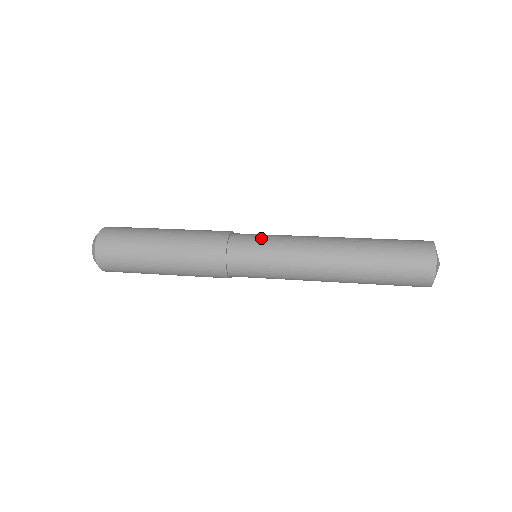
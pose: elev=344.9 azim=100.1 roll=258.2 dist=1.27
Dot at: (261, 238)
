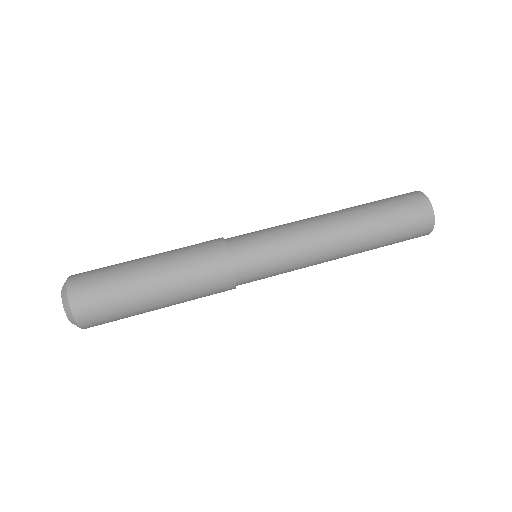
Dot at: (264, 245)
